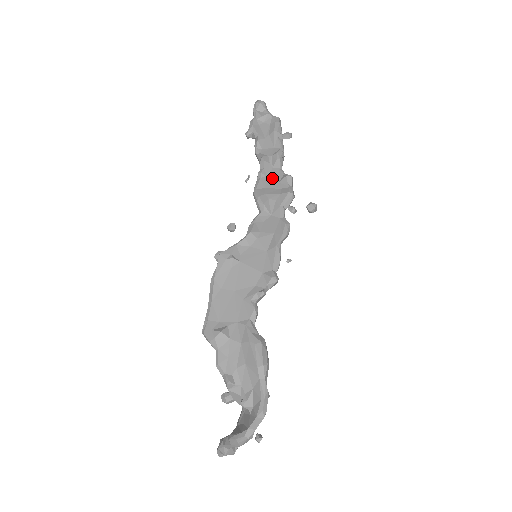
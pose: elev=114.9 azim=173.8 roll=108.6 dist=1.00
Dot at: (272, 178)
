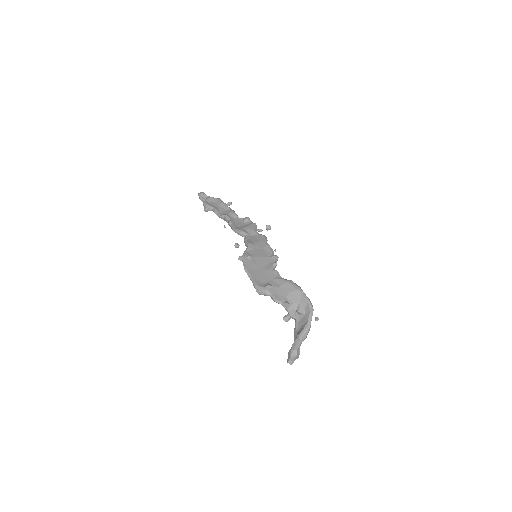
Dot at: (238, 222)
